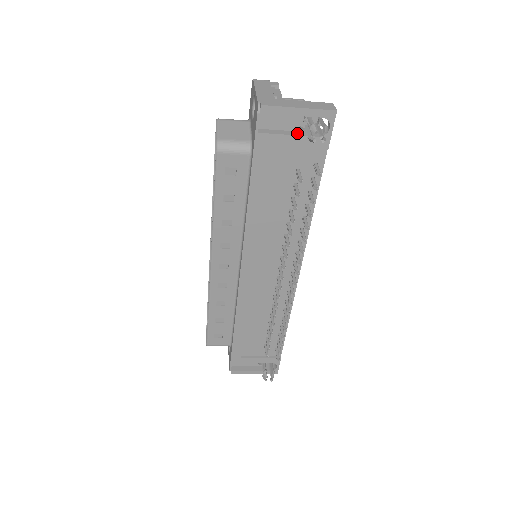
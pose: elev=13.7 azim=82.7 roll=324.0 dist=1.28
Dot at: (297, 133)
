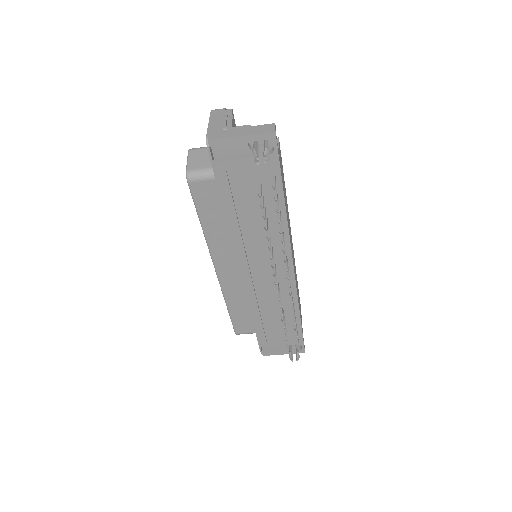
Dot at: (248, 155)
